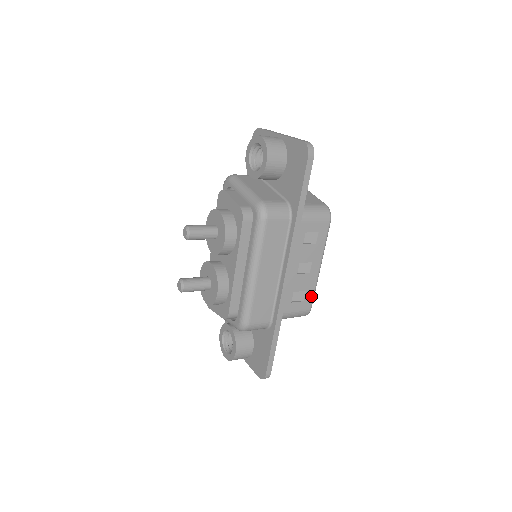
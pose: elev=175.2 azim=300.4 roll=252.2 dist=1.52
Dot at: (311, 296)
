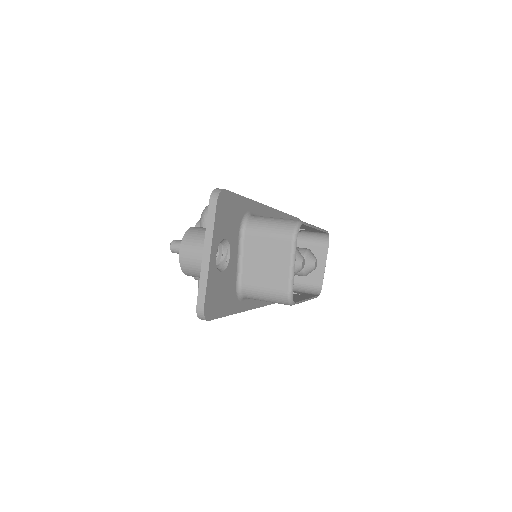
Dot at: occluded
